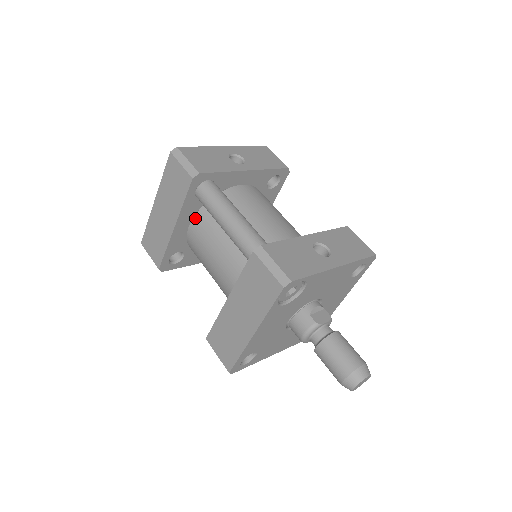
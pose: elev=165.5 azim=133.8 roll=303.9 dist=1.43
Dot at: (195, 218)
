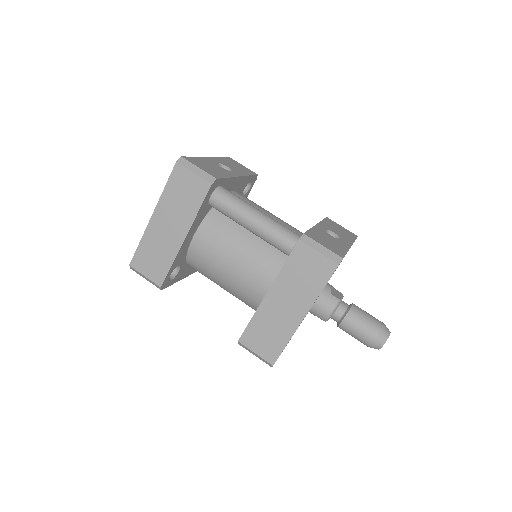
Dot at: (201, 226)
